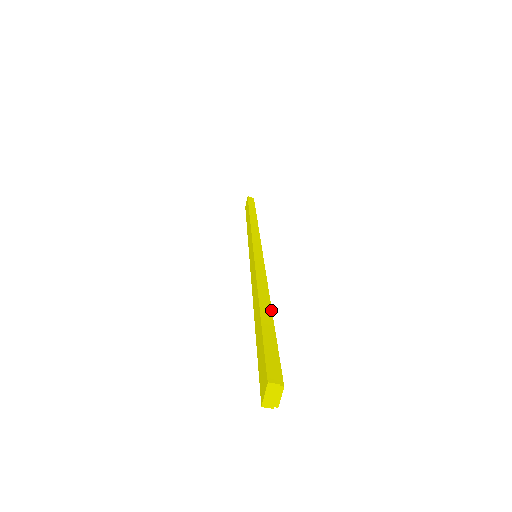
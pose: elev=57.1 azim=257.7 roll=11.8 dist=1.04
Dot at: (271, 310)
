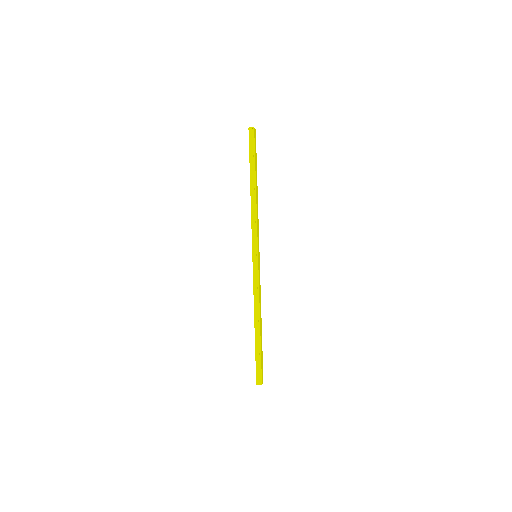
Dot at: (260, 332)
